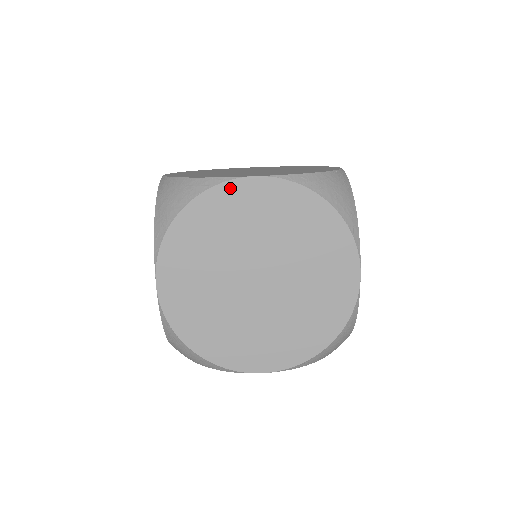
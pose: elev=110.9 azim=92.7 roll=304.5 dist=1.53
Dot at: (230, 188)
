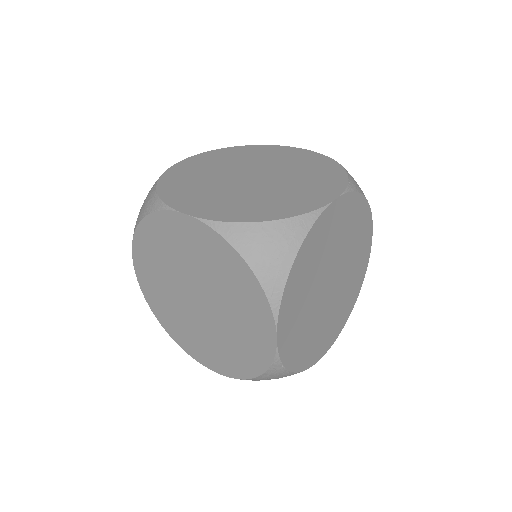
Dot at: (282, 148)
